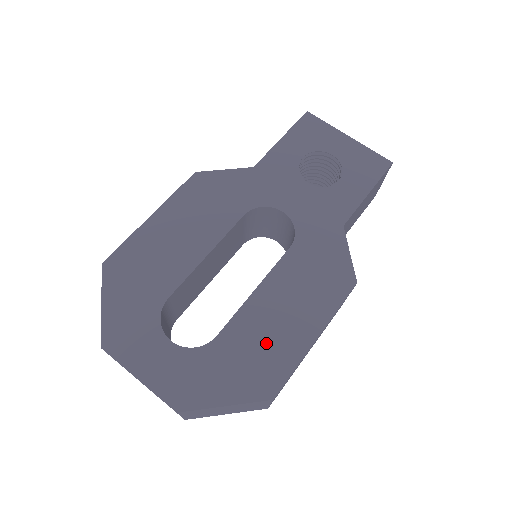
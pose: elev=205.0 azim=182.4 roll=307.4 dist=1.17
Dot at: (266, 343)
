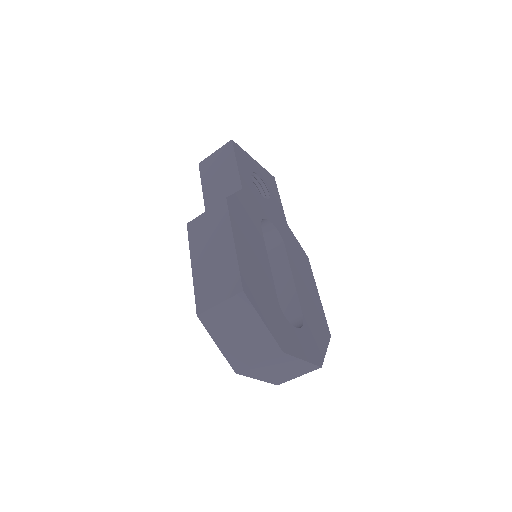
Dot at: (313, 307)
